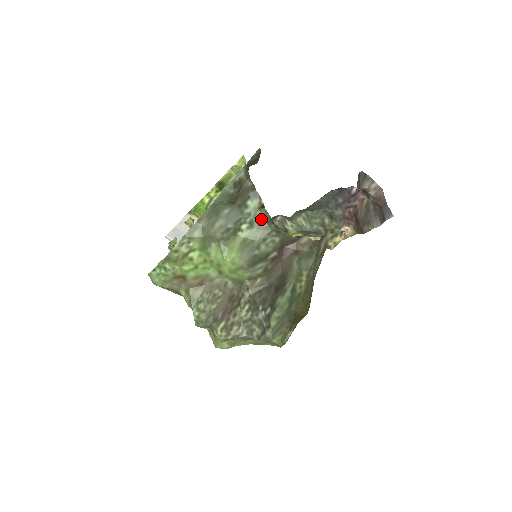
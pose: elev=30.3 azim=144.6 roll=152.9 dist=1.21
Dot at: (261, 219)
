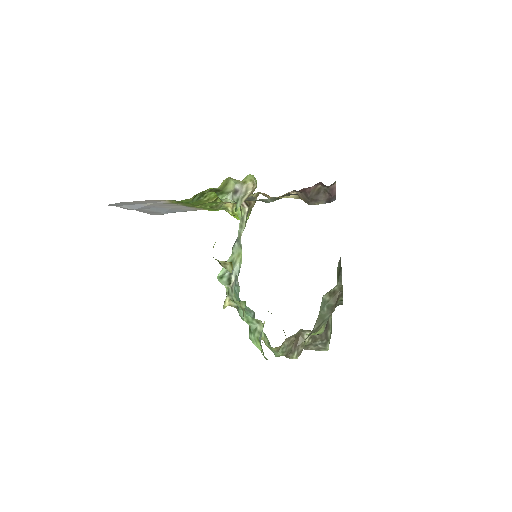
Dot at: (336, 305)
